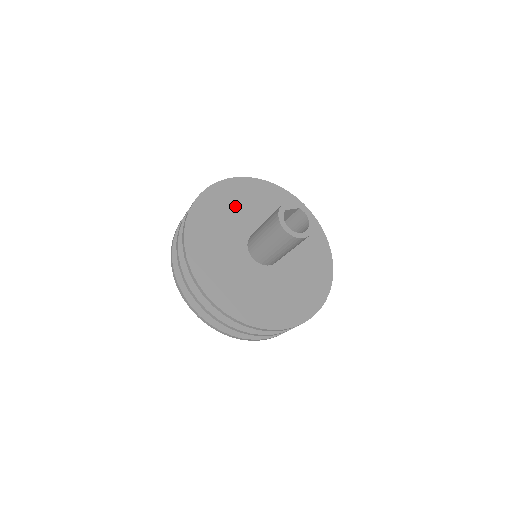
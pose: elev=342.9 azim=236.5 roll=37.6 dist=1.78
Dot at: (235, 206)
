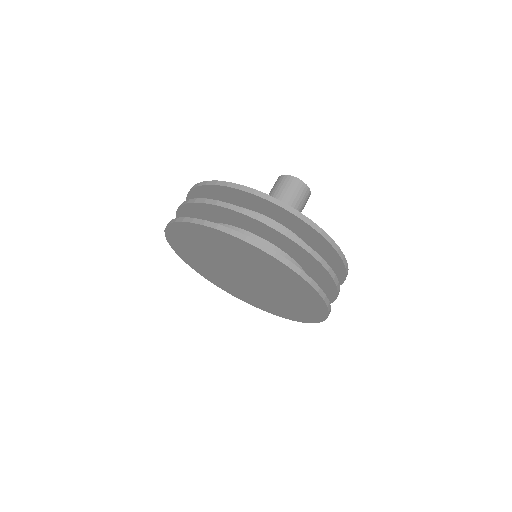
Dot at: occluded
